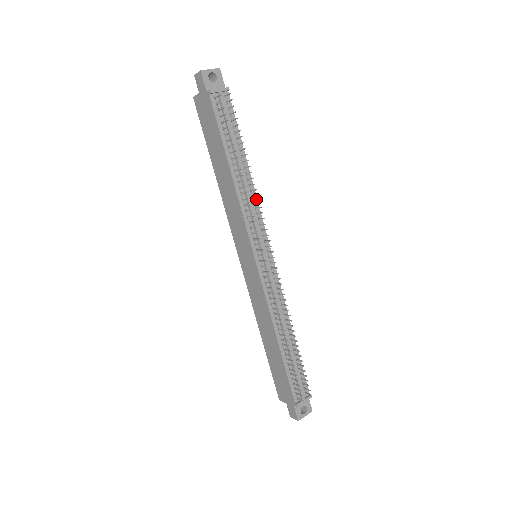
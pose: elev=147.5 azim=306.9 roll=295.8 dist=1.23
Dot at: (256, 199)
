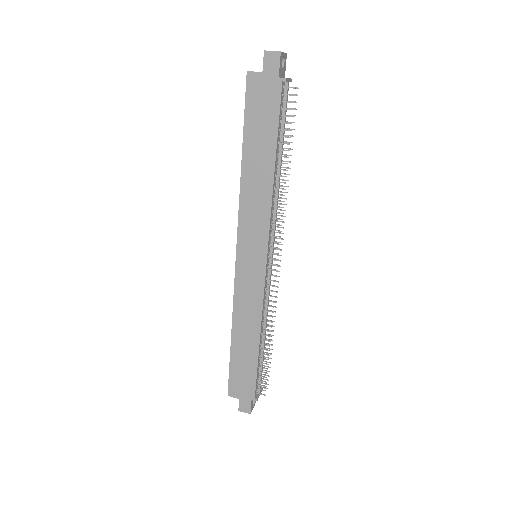
Dot at: occluded
